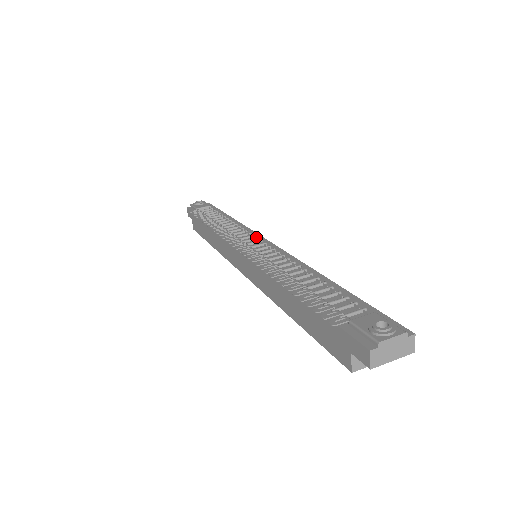
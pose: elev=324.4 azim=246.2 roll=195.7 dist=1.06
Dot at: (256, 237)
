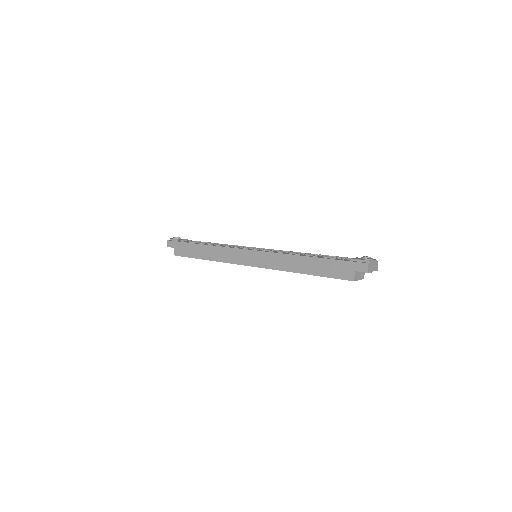
Dot at: (252, 247)
